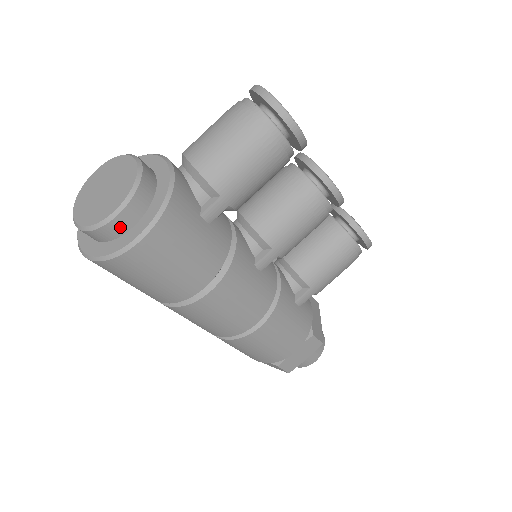
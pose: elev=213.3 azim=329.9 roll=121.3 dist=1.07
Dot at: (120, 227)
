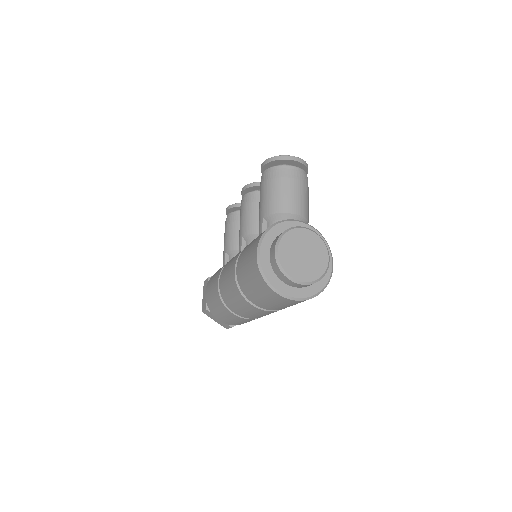
Dot at: occluded
